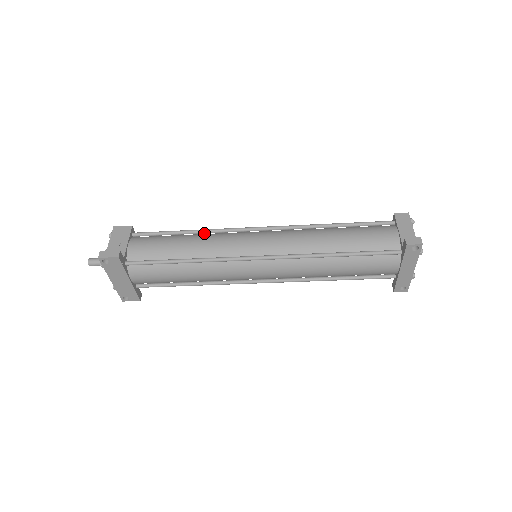
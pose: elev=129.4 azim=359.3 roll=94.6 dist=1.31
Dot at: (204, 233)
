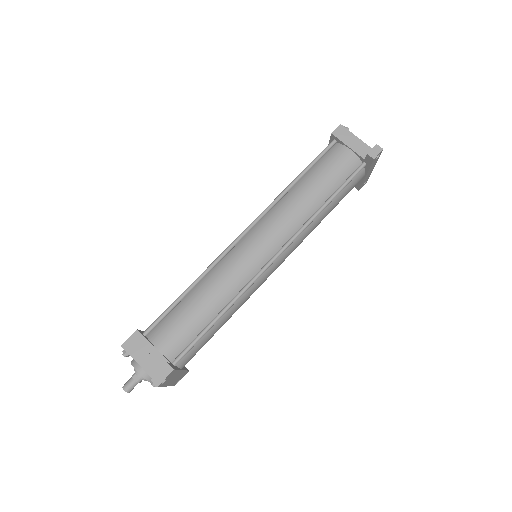
Dot at: (203, 278)
